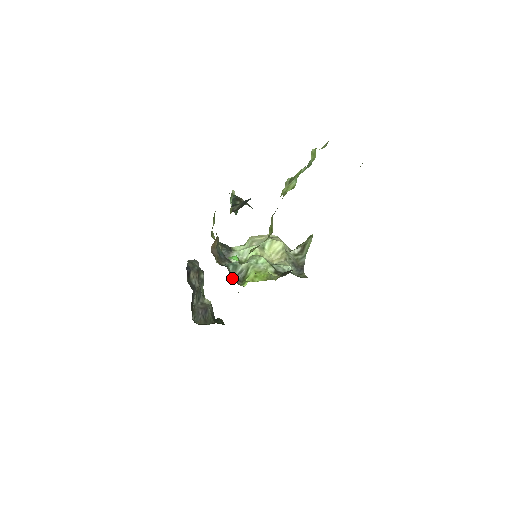
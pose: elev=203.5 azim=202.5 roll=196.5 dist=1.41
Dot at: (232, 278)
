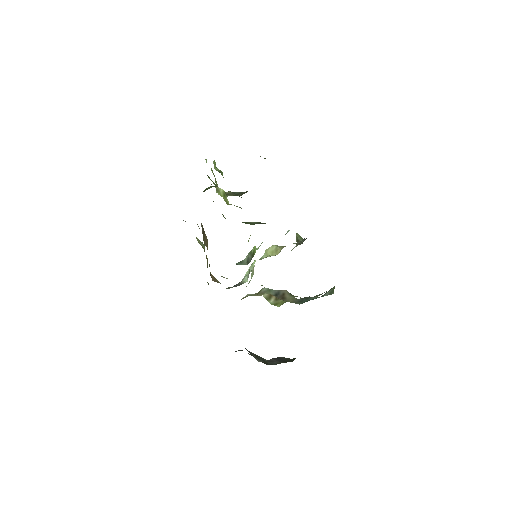
Dot at: occluded
